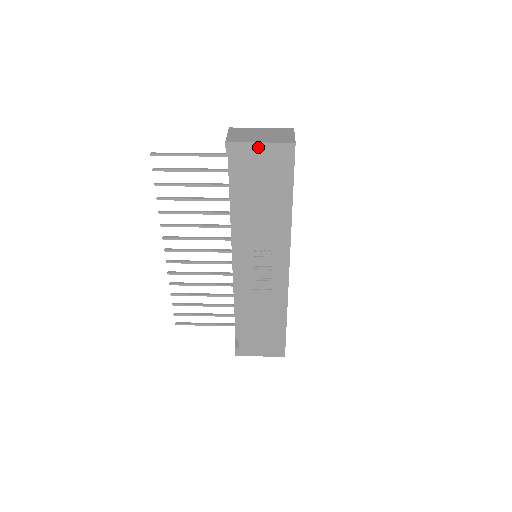
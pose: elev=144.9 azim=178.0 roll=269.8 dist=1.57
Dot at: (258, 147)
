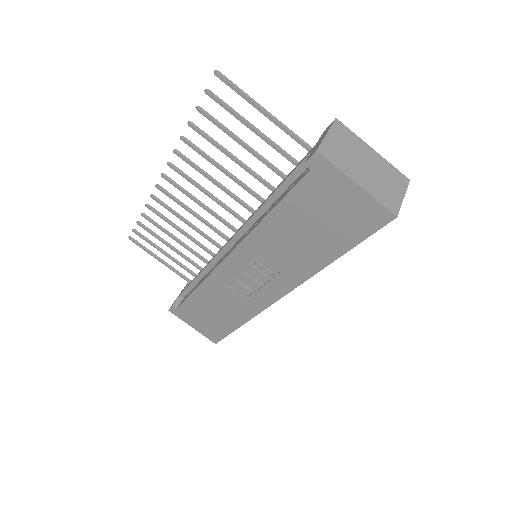
Dot at: (350, 186)
